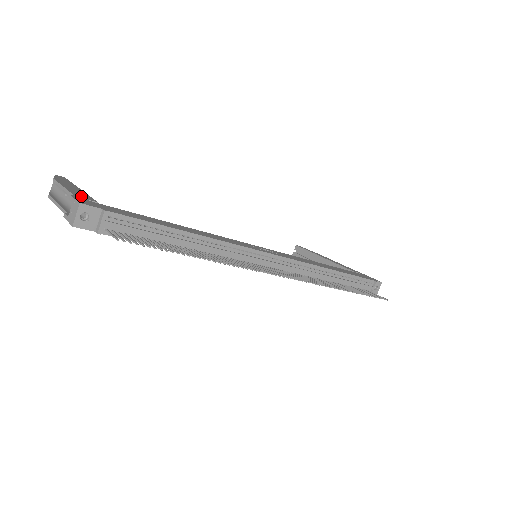
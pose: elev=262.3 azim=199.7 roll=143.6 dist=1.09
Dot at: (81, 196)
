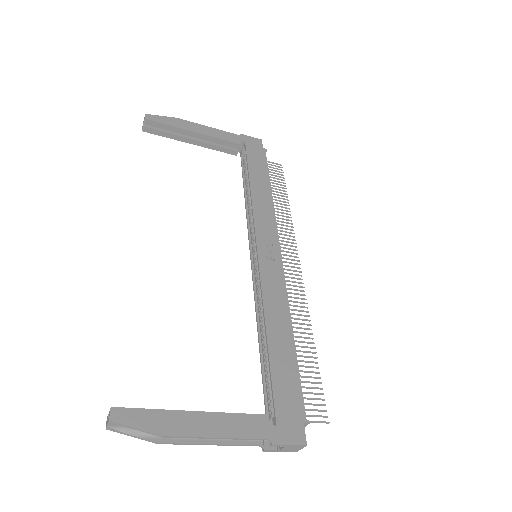
Dot at: (261, 430)
